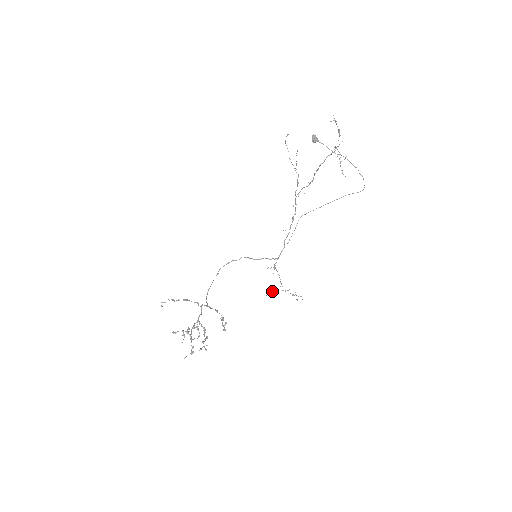
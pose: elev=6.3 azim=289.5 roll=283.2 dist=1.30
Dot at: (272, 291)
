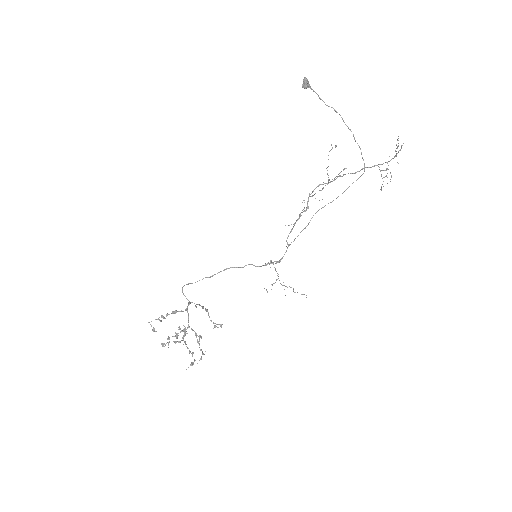
Dot at: (271, 289)
